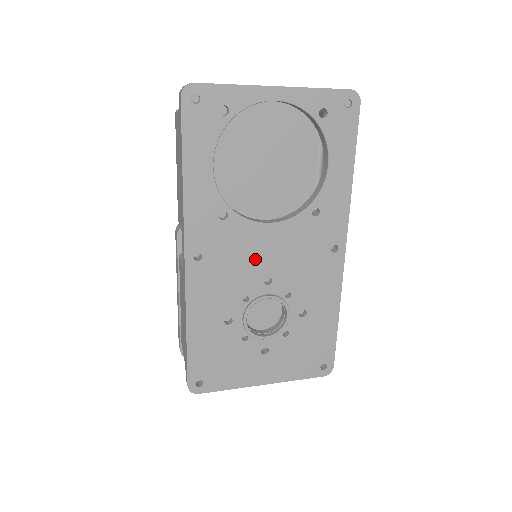
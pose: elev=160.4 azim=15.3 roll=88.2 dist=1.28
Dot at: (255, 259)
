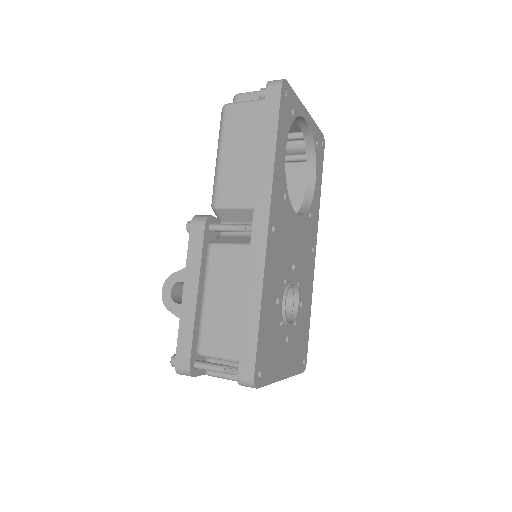
Dot at: (291, 244)
